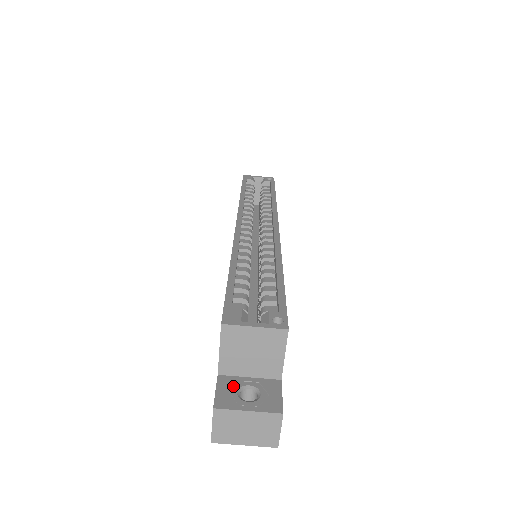
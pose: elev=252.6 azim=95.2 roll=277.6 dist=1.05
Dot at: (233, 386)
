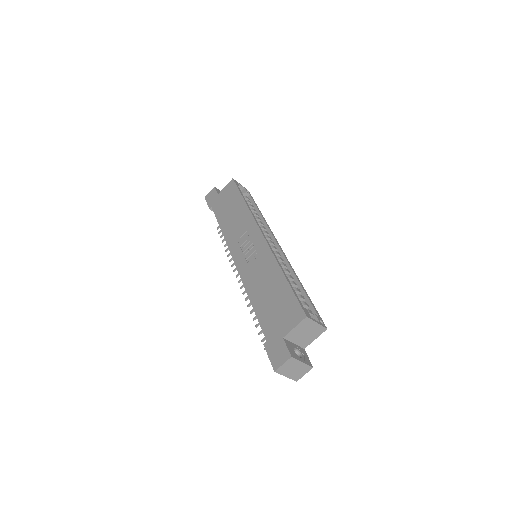
Dot at: (292, 347)
